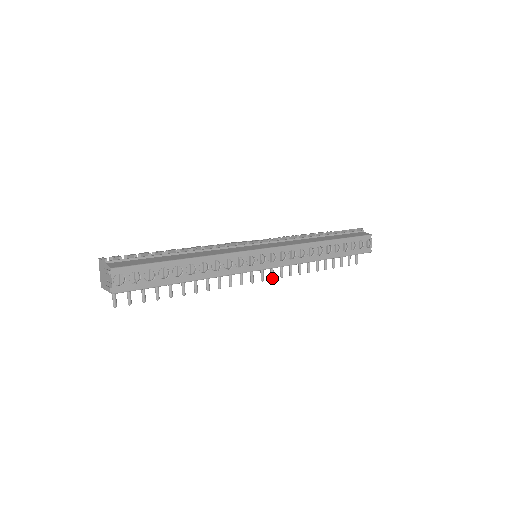
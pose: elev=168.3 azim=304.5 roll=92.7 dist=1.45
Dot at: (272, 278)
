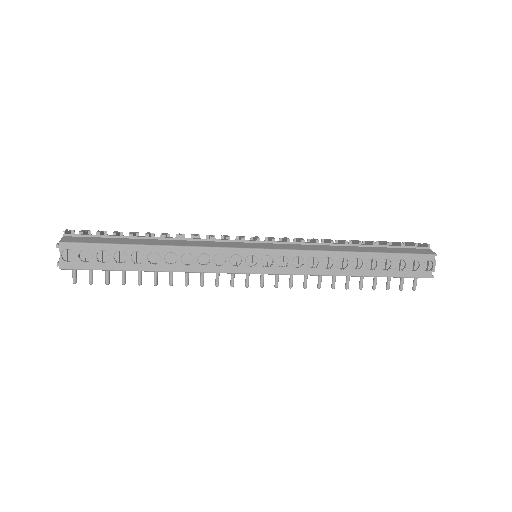
Dot at: (275, 286)
